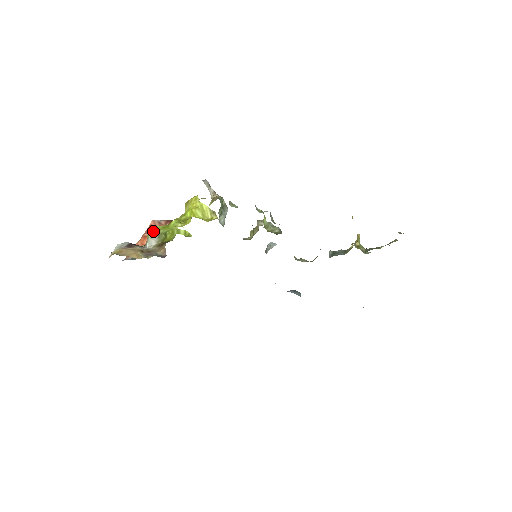
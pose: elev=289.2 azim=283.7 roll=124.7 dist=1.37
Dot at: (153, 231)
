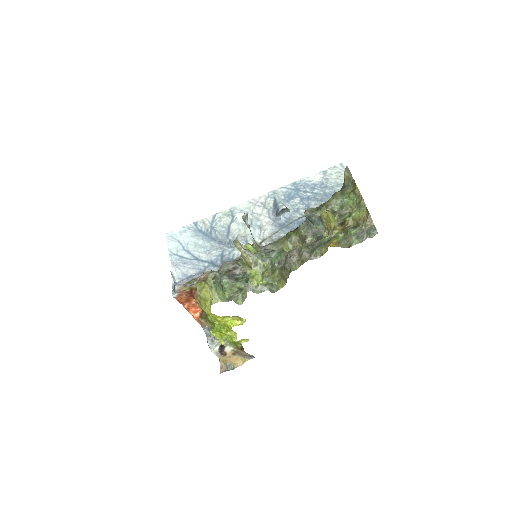
Dot at: occluded
